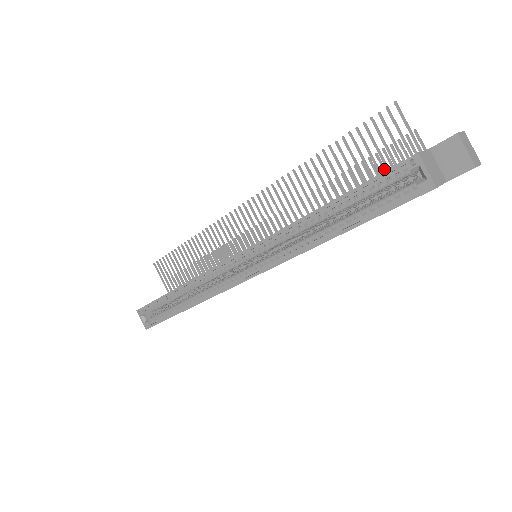
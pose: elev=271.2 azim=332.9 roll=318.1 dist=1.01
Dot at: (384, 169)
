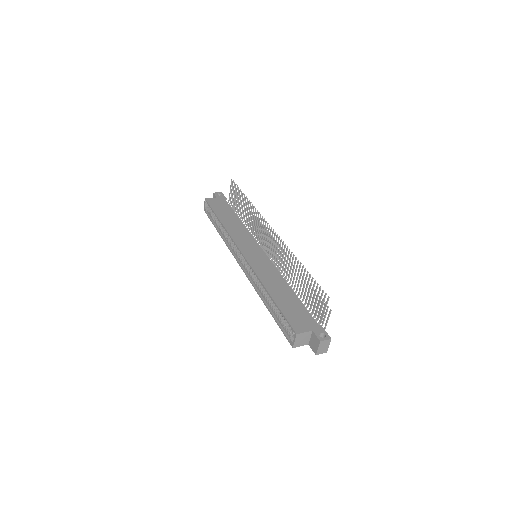
Dot at: occluded
